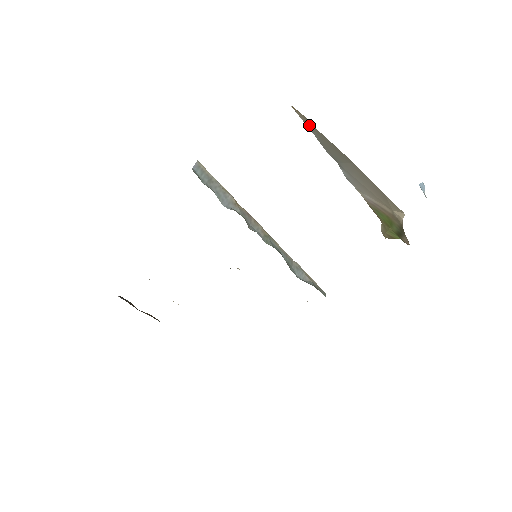
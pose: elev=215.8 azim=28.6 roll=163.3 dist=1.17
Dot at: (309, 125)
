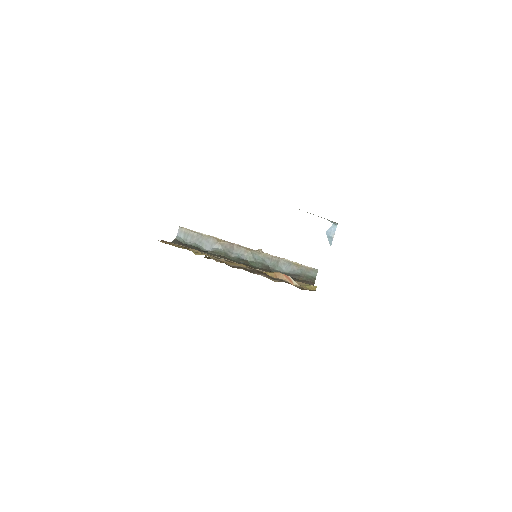
Dot at: occluded
